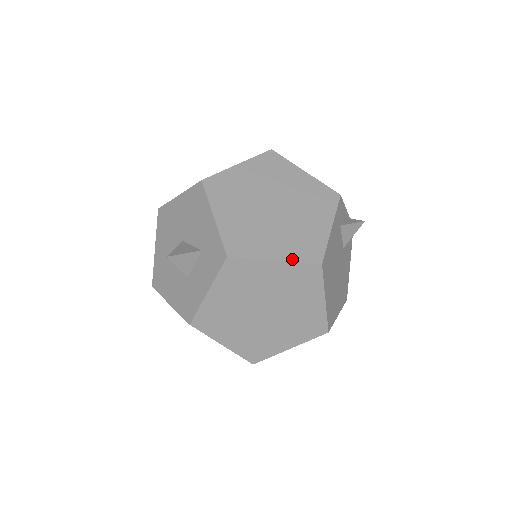
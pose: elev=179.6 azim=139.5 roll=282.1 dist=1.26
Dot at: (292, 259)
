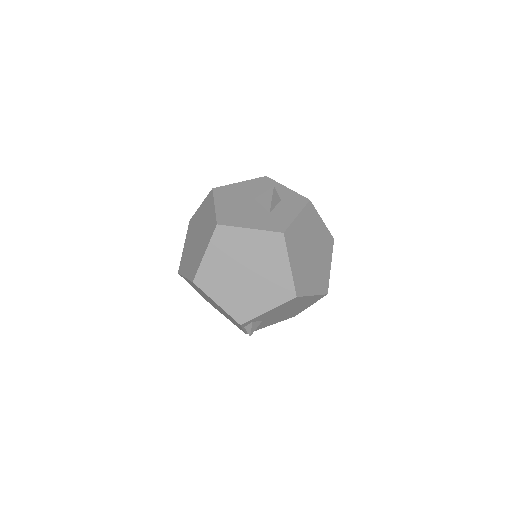
Dot at: occluded
